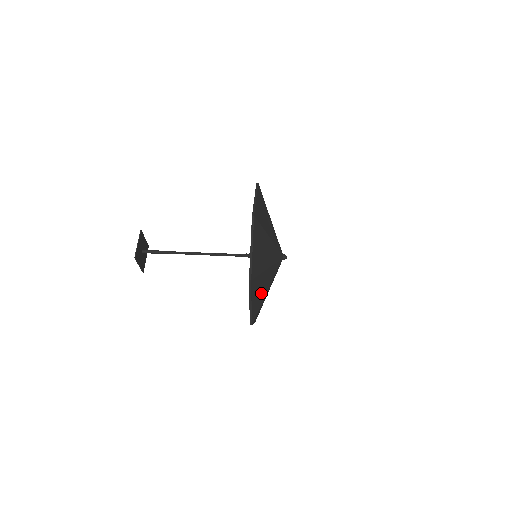
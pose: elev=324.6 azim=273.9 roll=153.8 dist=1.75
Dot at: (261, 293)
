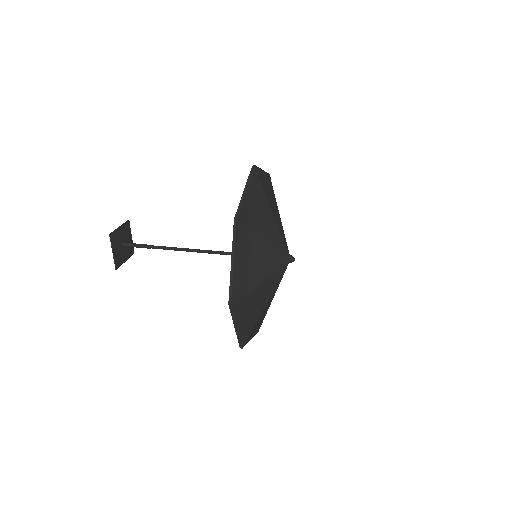
Dot at: (251, 268)
